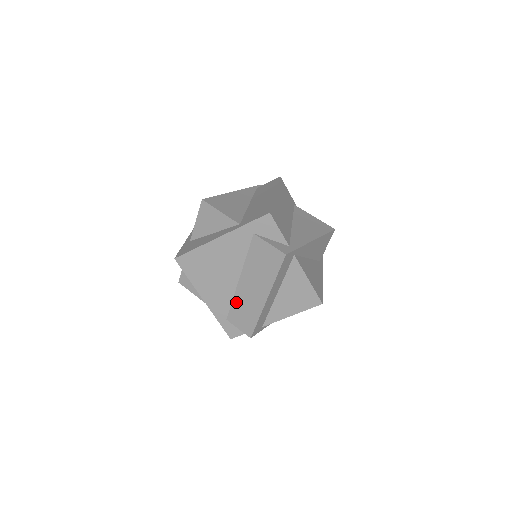
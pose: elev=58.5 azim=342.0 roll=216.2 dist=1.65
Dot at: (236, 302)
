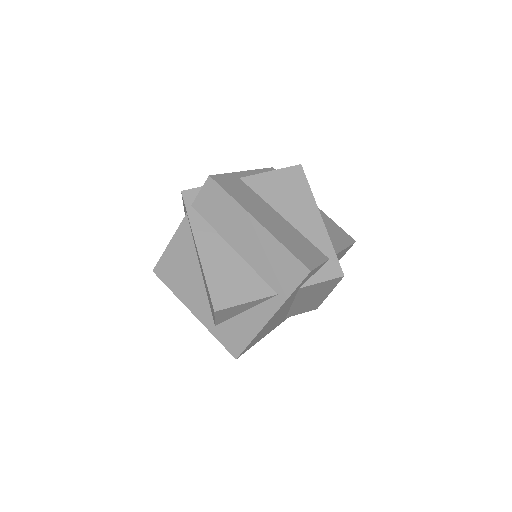
Dot at: (293, 311)
